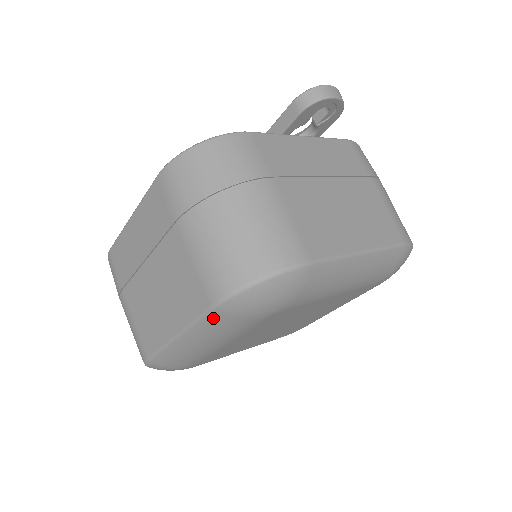
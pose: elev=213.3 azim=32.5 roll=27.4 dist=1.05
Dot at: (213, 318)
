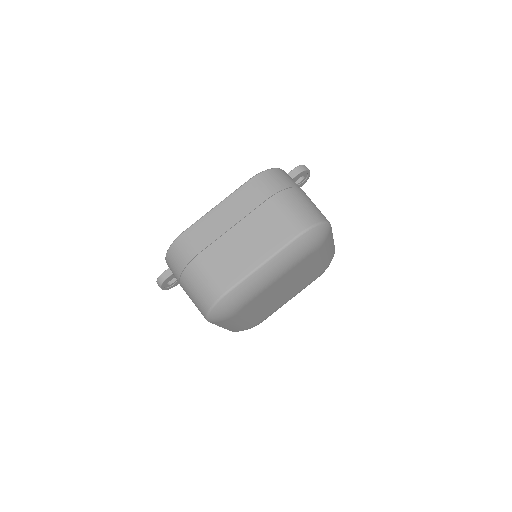
Dot at: (294, 245)
